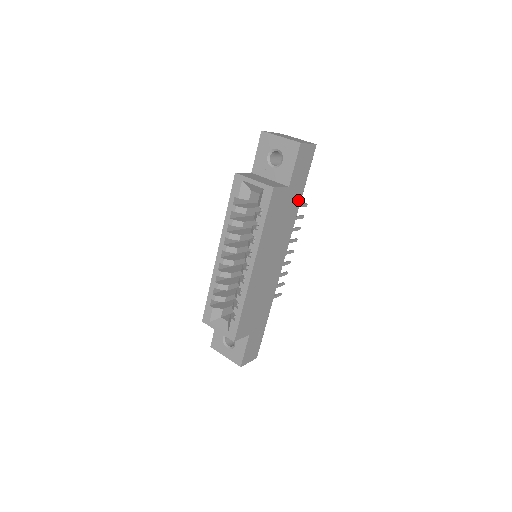
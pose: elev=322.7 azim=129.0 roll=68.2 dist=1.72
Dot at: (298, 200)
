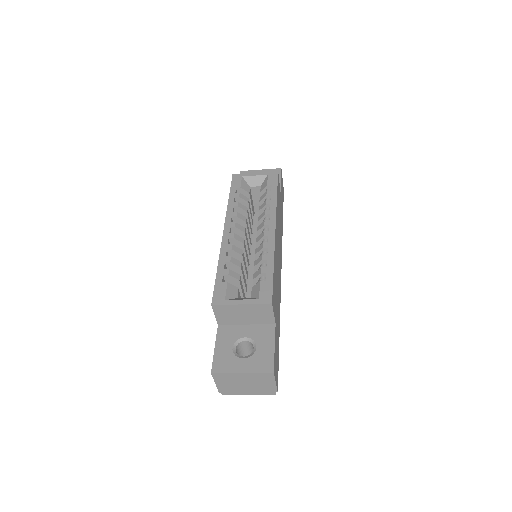
Dot at: (282, 220)
